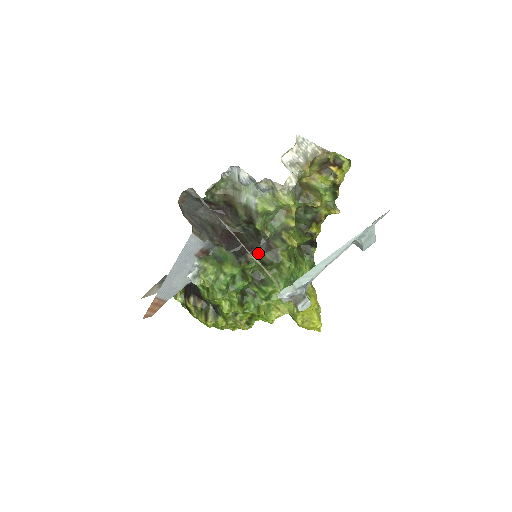
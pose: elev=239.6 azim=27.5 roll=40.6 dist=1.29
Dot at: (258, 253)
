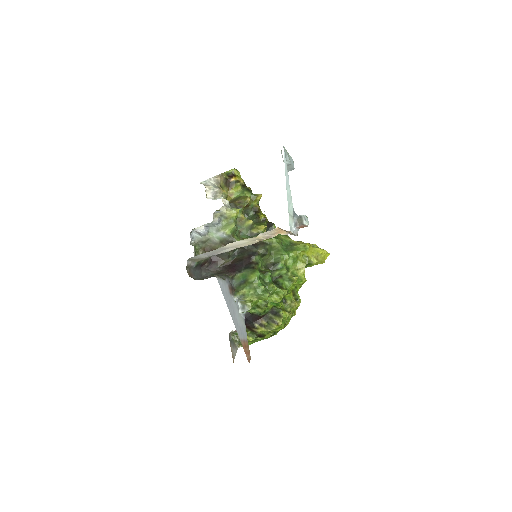
Dot at: (255, 253)
